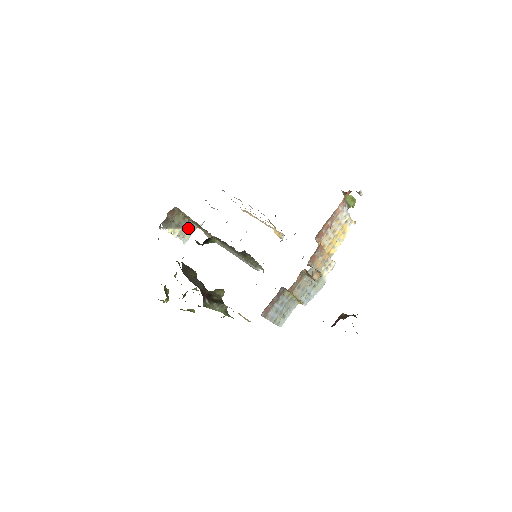
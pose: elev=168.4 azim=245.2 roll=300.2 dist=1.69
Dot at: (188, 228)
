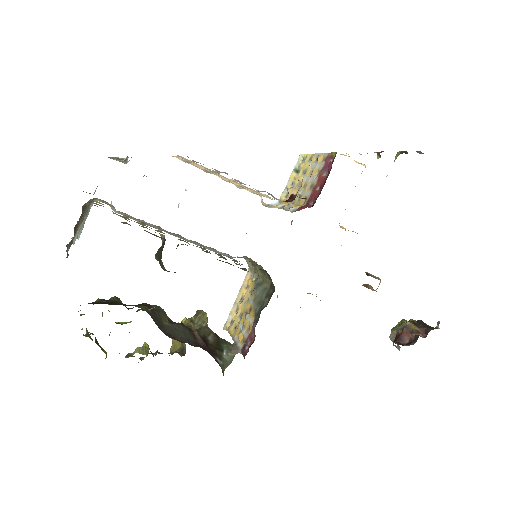
Dot at: (86, 213)
